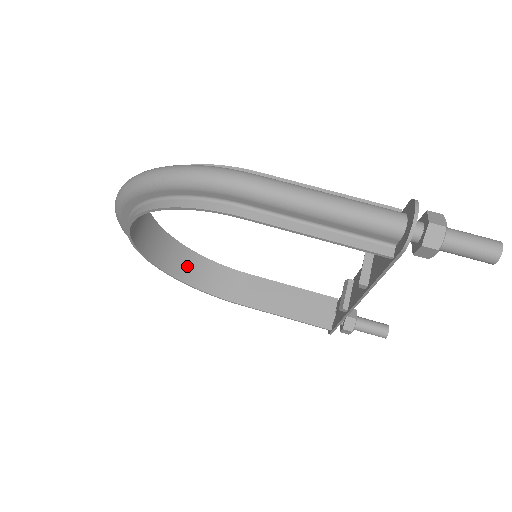
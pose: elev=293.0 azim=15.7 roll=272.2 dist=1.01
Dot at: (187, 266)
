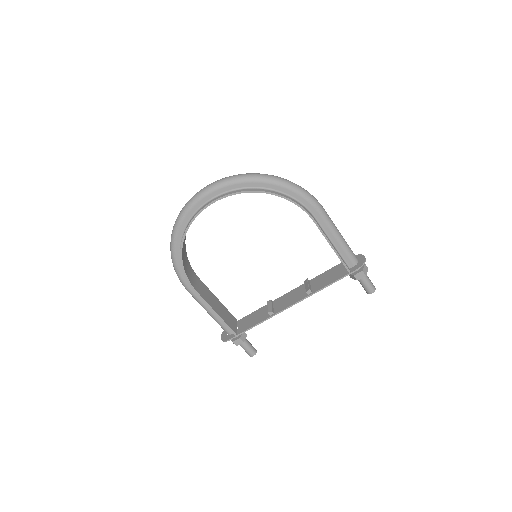
Dot at: occluded
